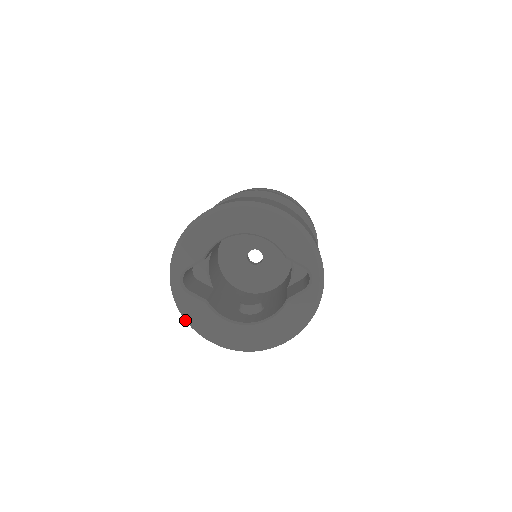
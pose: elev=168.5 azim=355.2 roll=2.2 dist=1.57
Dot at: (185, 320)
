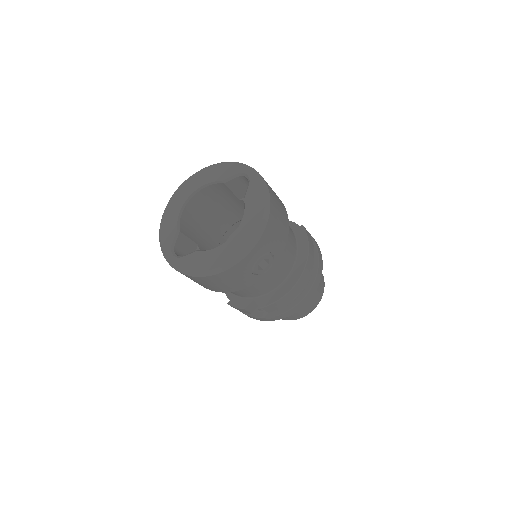
Dot at: (194, 277)
